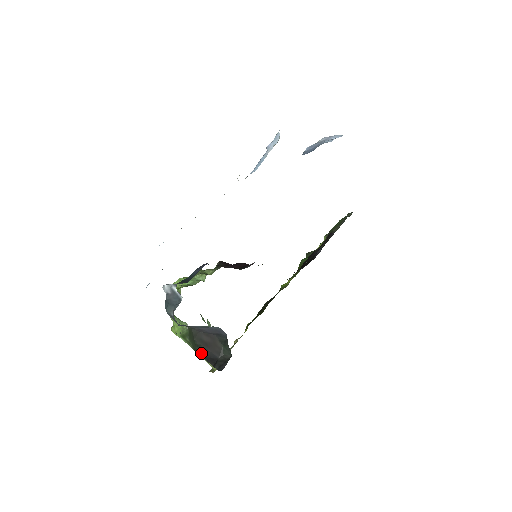
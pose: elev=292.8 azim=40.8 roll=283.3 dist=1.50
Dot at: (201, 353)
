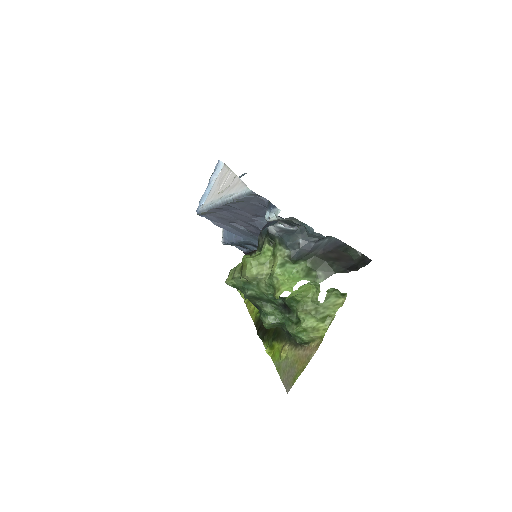
Dot at: (338, 270)
